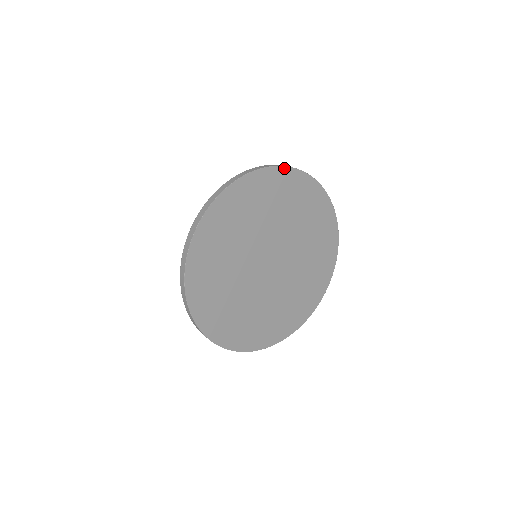
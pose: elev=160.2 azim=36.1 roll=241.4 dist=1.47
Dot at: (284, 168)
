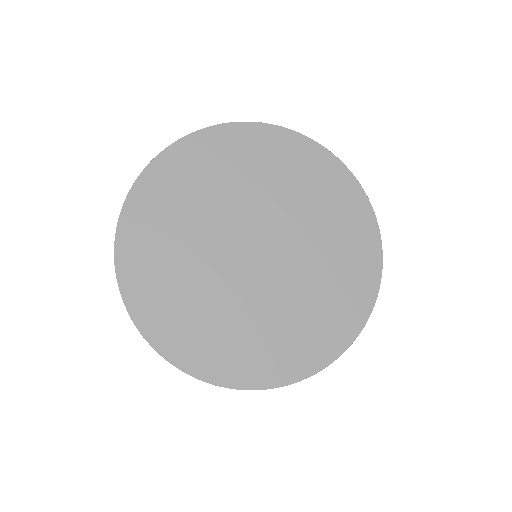
Dot at: (199, 133)
